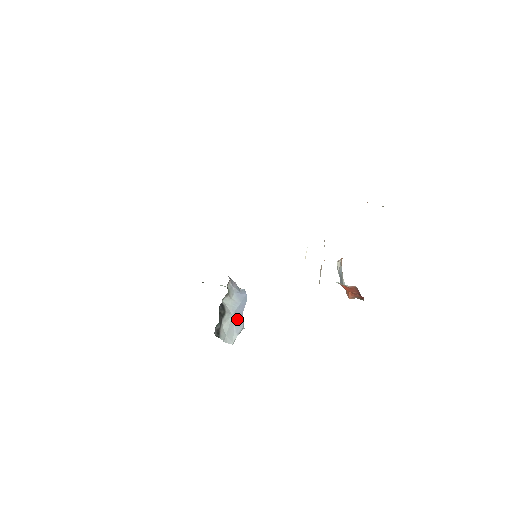
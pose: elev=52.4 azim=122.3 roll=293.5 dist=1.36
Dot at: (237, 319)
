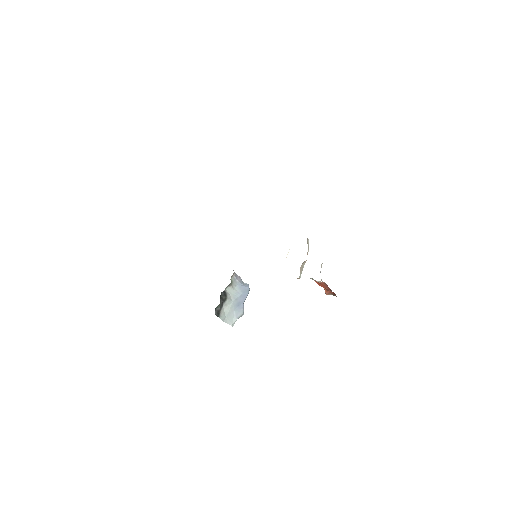
Dot at: (238, 306)
